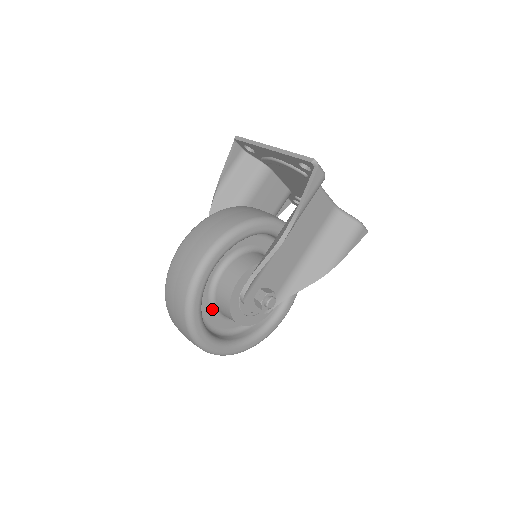
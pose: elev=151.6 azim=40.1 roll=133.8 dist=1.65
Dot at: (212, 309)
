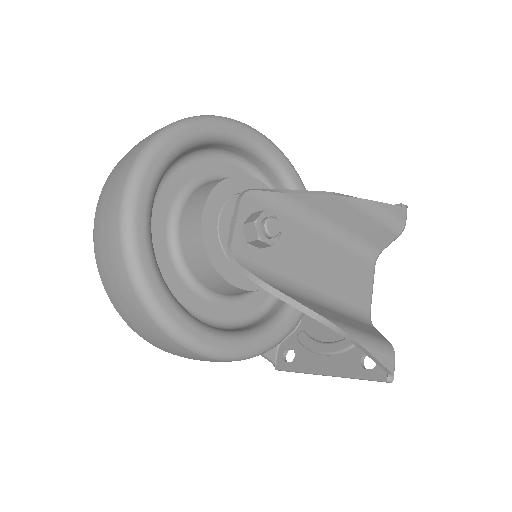
Dot at: (181, 192)
